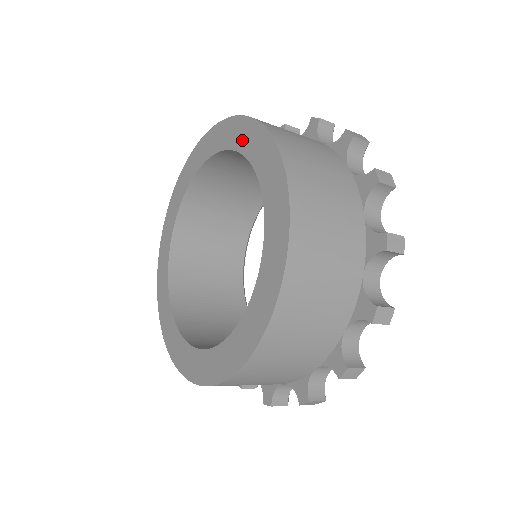
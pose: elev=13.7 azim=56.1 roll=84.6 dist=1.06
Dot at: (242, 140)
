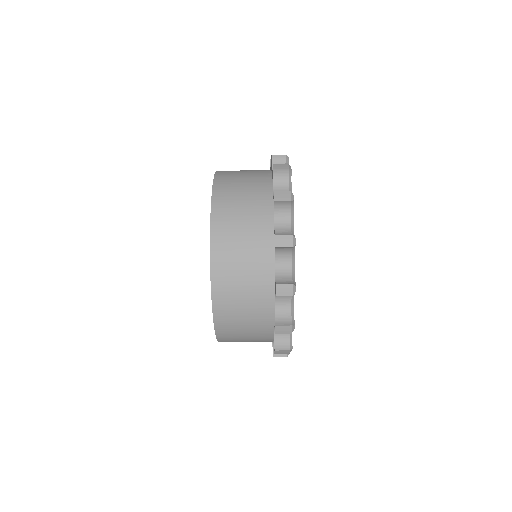
Dot at: occluded
